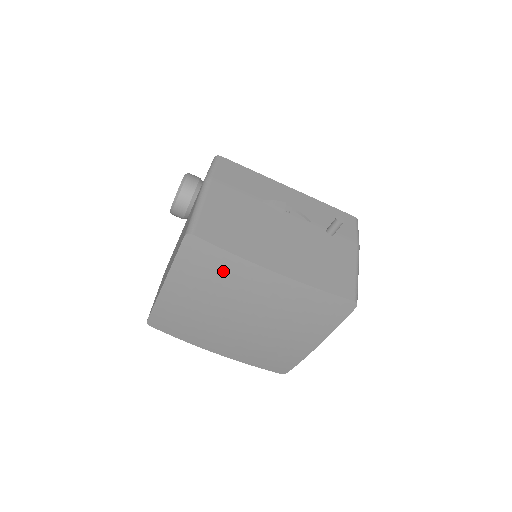
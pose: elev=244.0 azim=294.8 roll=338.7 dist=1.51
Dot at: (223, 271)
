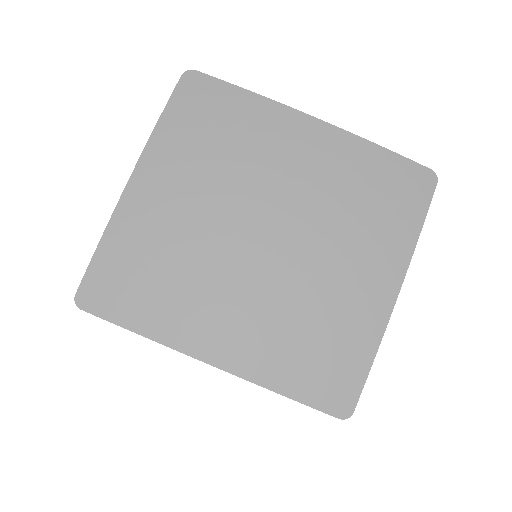
Dot at: (236, 123)
